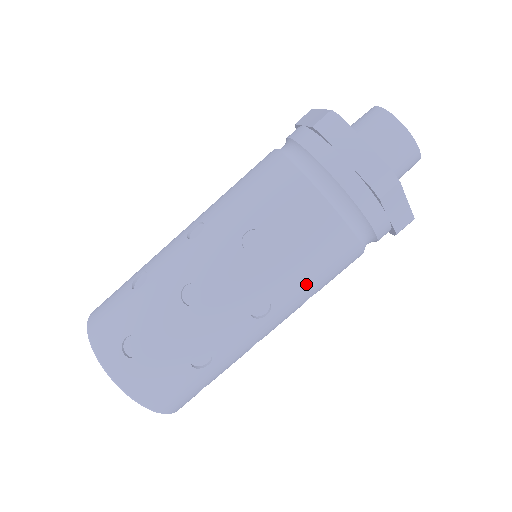
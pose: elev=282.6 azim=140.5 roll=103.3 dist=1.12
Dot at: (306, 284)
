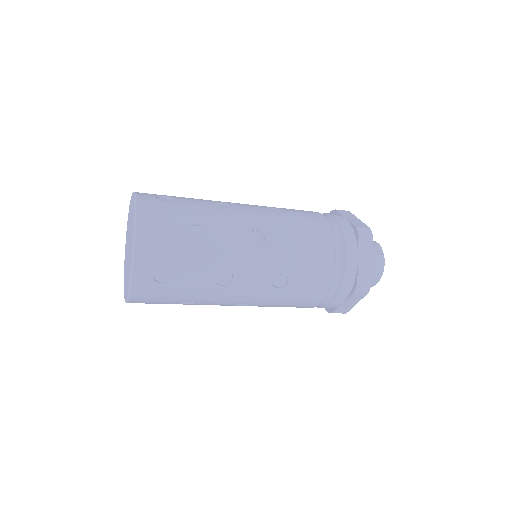
Dot at: (292, 251)
